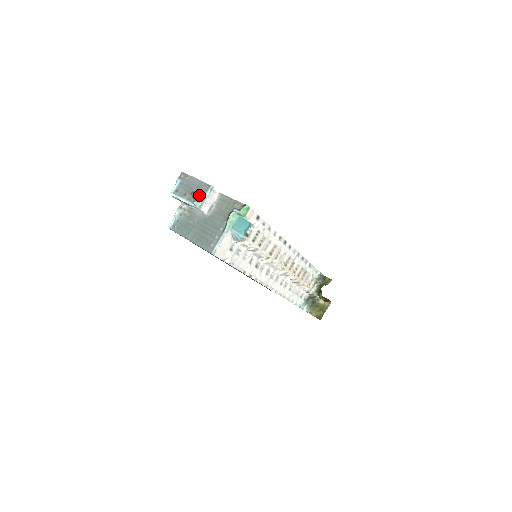
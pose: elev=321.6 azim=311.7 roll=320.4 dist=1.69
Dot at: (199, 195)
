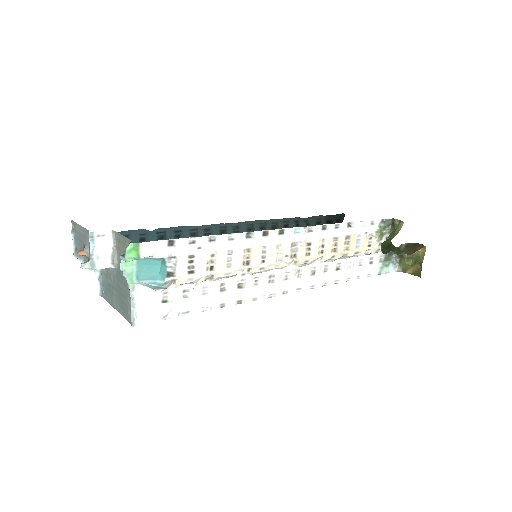
Dot at: (86, 250)
